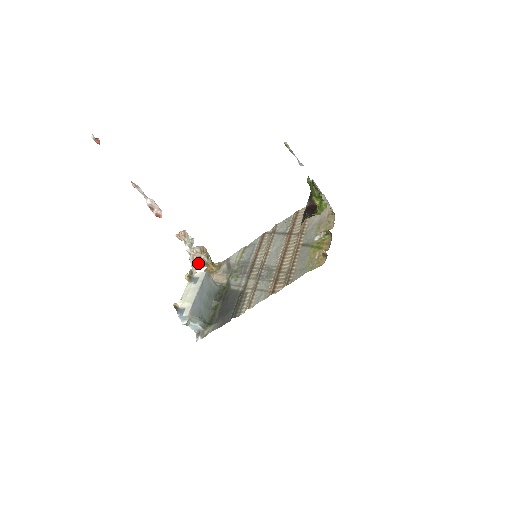
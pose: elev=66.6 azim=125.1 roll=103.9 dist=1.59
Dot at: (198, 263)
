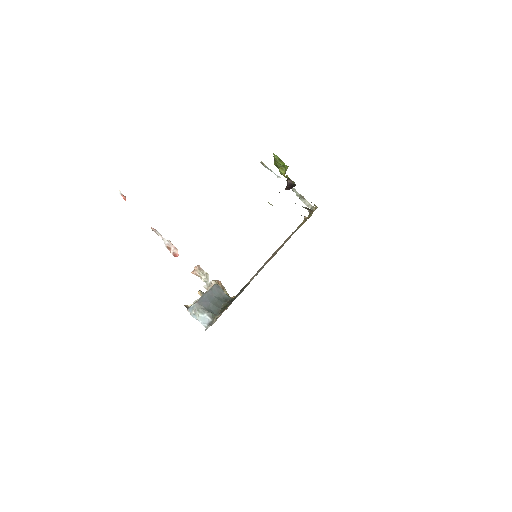
Dot at: occluded
